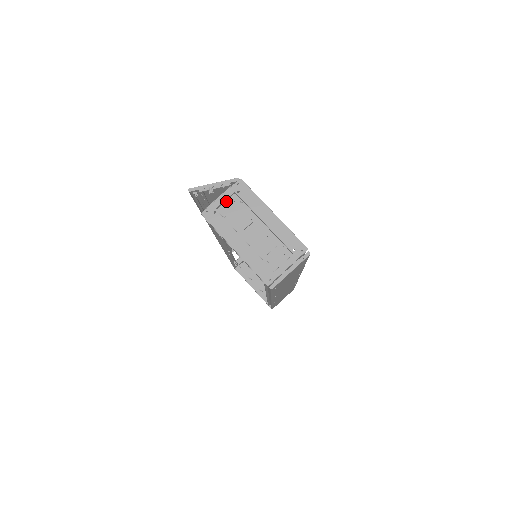
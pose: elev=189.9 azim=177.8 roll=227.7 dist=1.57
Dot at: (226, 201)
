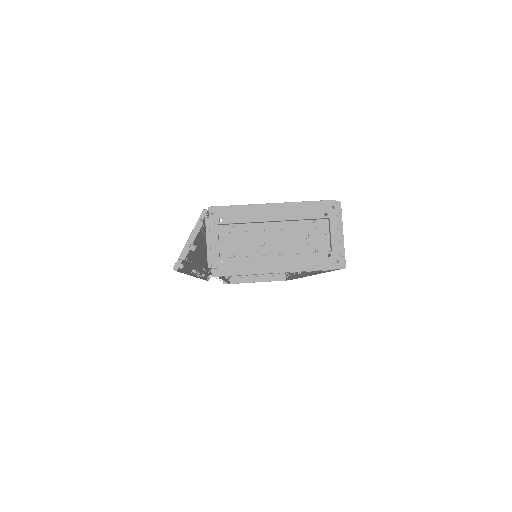
Dot at: (219, 241)
